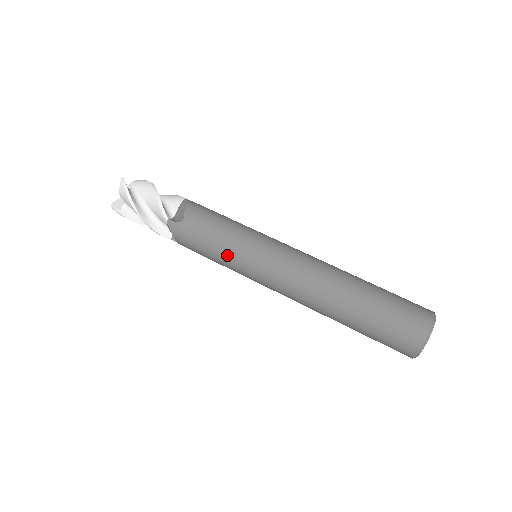
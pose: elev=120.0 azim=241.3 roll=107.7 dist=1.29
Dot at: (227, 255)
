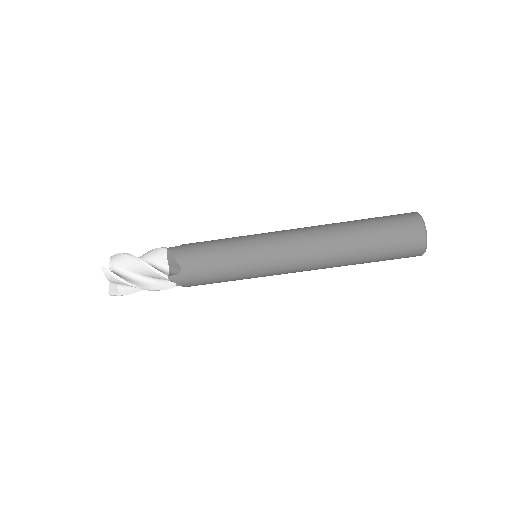
Dot at: (236, 273)
